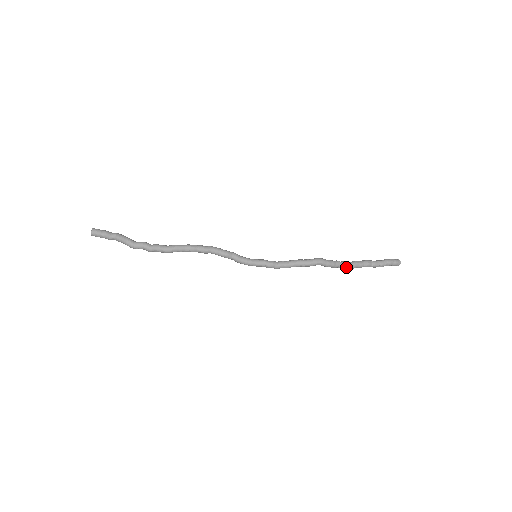
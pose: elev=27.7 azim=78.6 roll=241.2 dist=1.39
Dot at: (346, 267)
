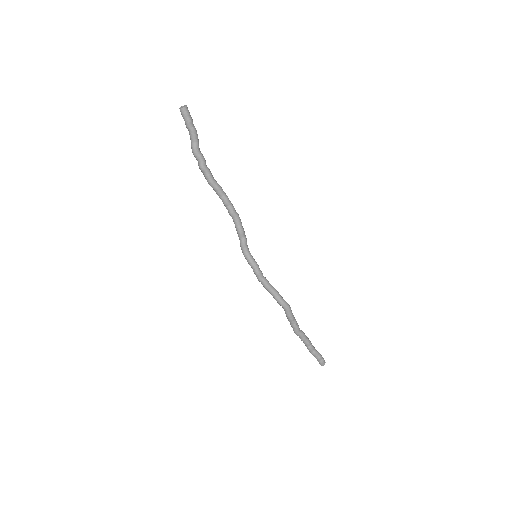
Dot at: (296, 330)
